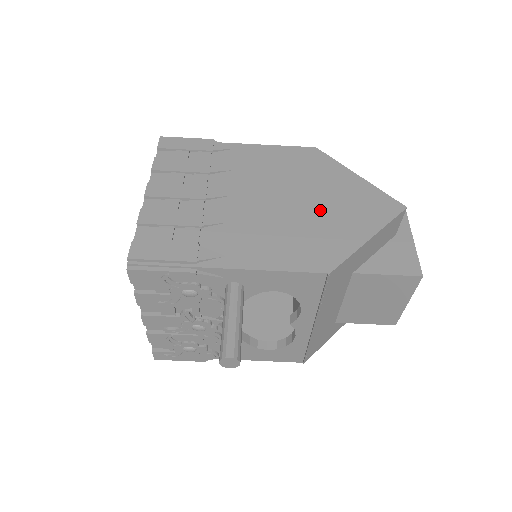
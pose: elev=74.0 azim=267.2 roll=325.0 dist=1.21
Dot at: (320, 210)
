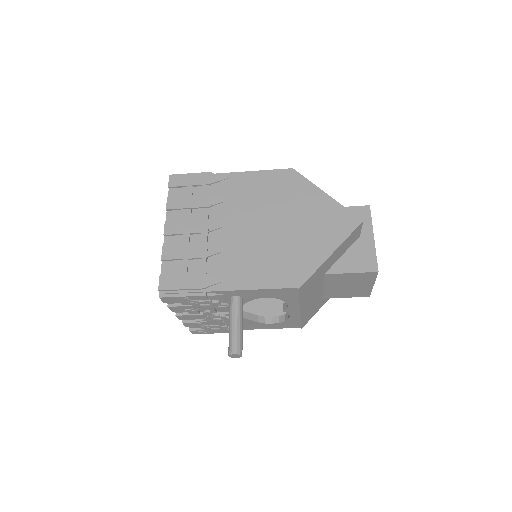
Dot at: (294, 232)
